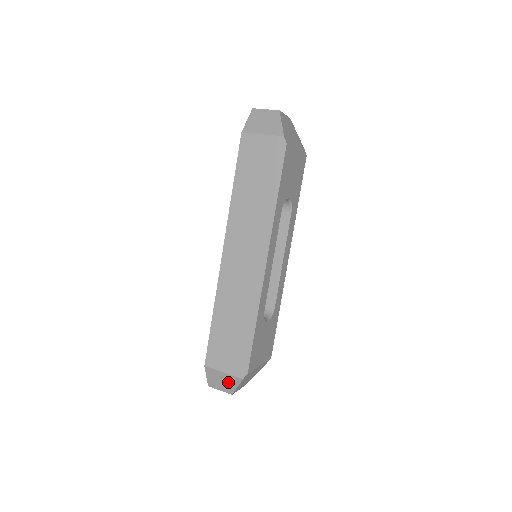
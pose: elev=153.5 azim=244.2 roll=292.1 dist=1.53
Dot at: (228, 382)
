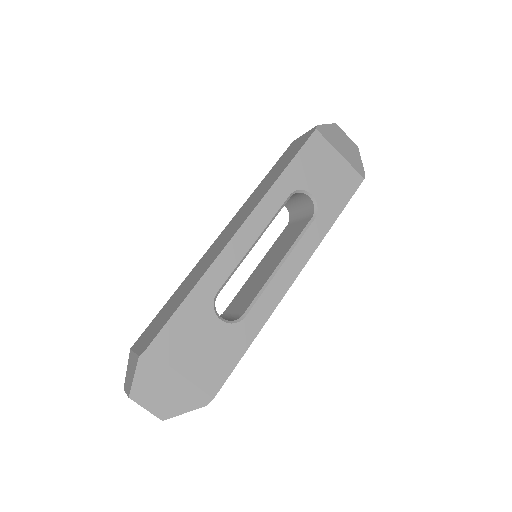
Dot at: (132, 371)
